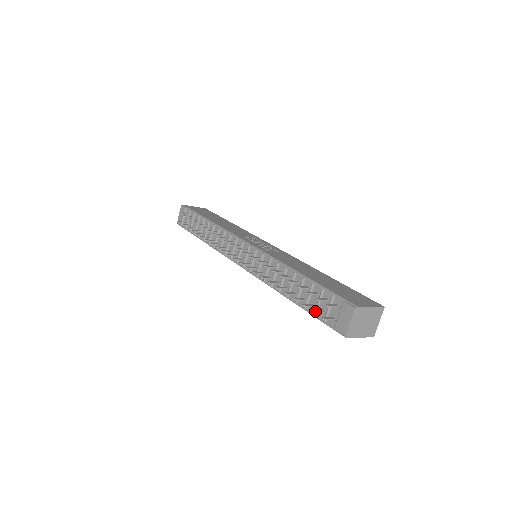
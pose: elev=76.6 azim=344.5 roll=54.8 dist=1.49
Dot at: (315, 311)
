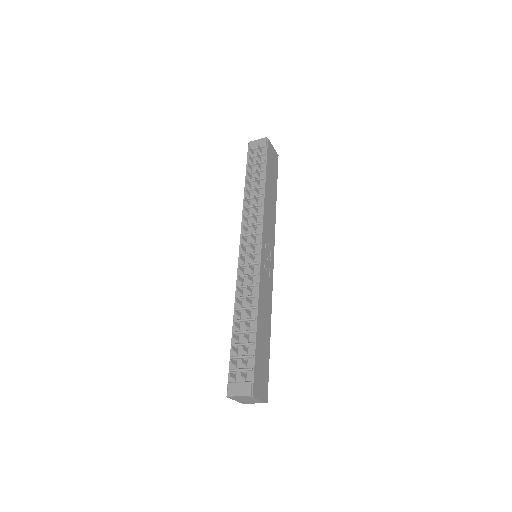
Dot at: (233, 361)
